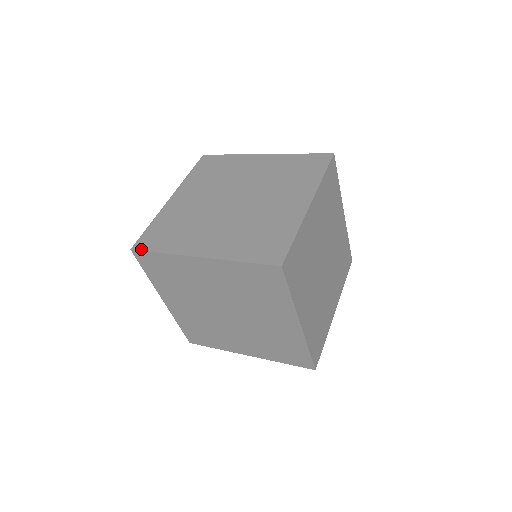
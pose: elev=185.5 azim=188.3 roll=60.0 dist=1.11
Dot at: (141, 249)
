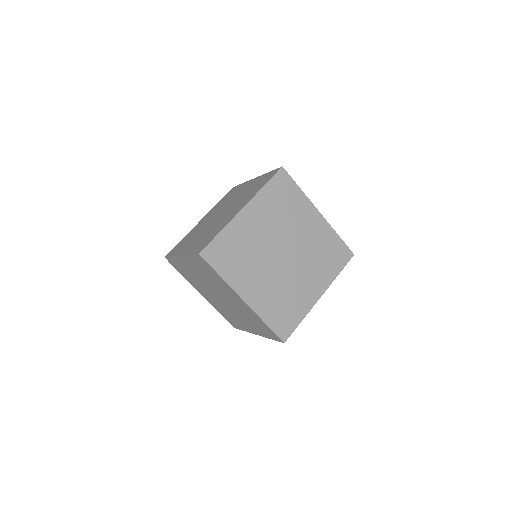
Dot at: (205, 246)
